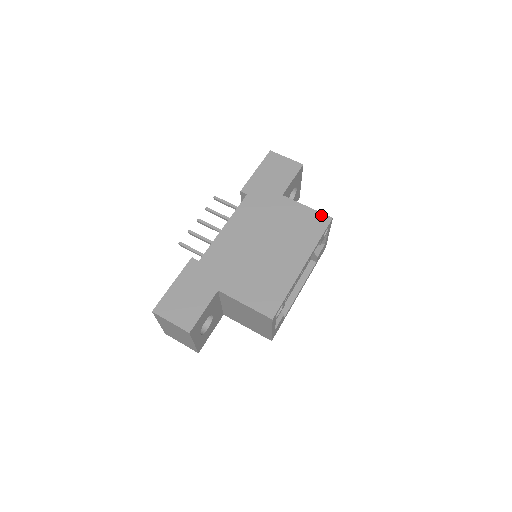
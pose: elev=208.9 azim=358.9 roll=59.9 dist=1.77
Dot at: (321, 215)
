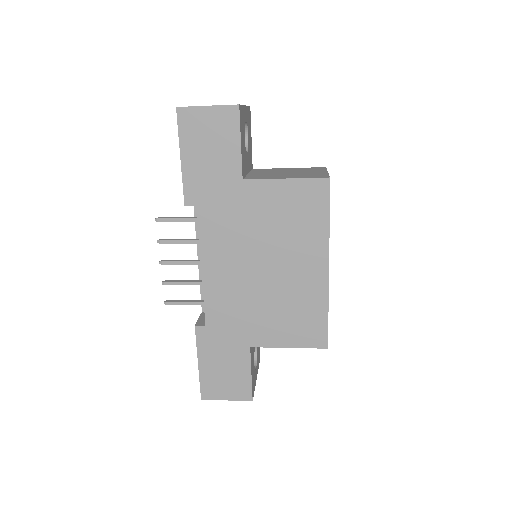
Dot at: (312, 183)
